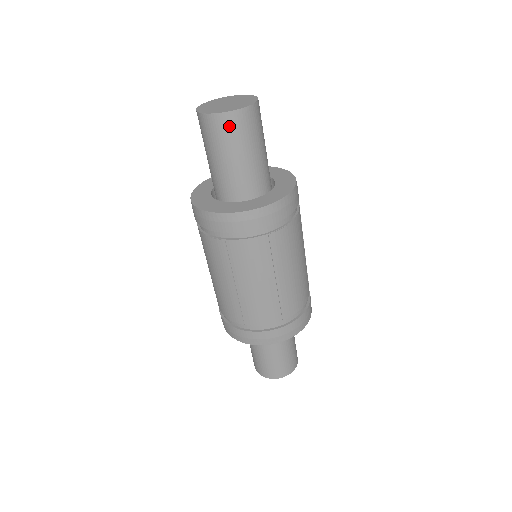
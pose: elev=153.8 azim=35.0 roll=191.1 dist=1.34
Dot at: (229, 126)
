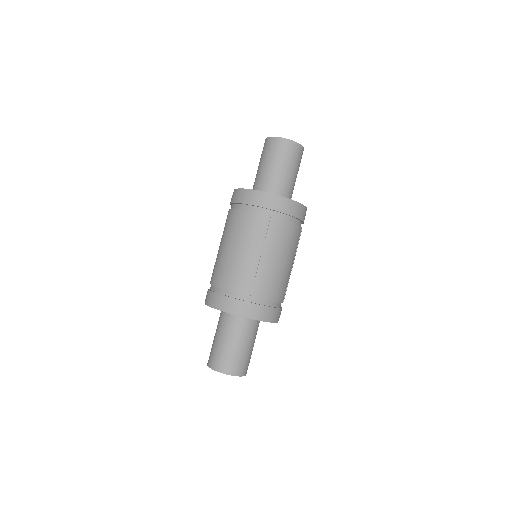
Dot at: (279, 146)
